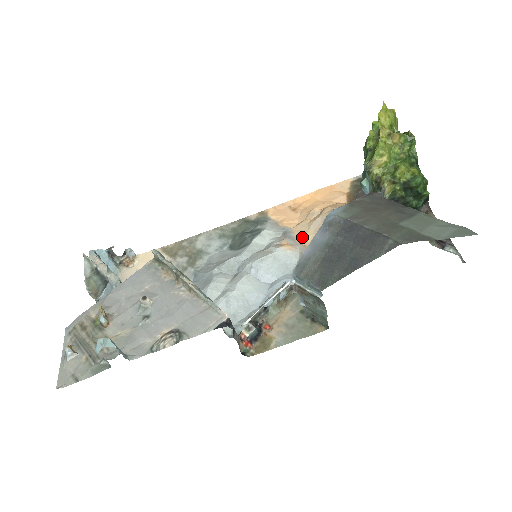
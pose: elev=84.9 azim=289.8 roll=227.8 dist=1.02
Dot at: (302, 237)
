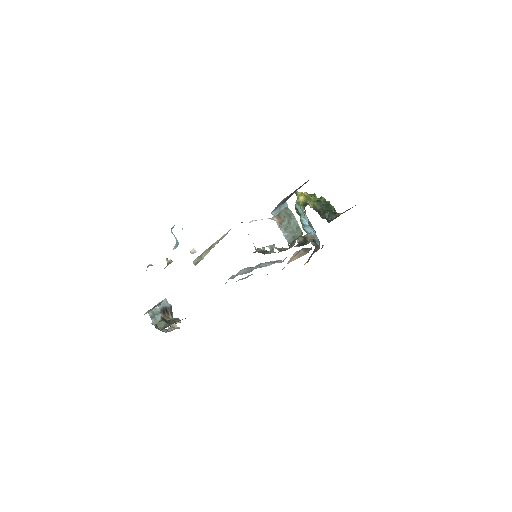
Dot at: occluded
